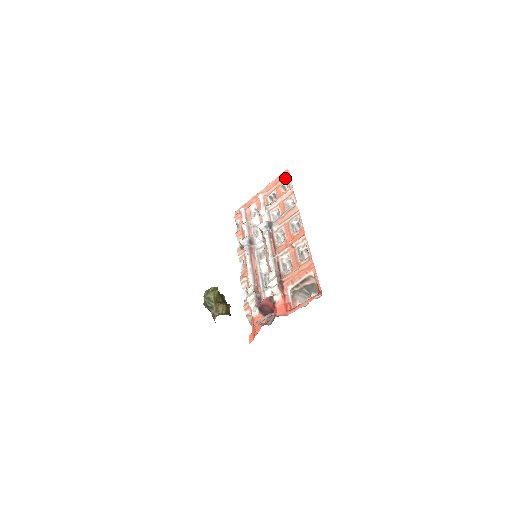
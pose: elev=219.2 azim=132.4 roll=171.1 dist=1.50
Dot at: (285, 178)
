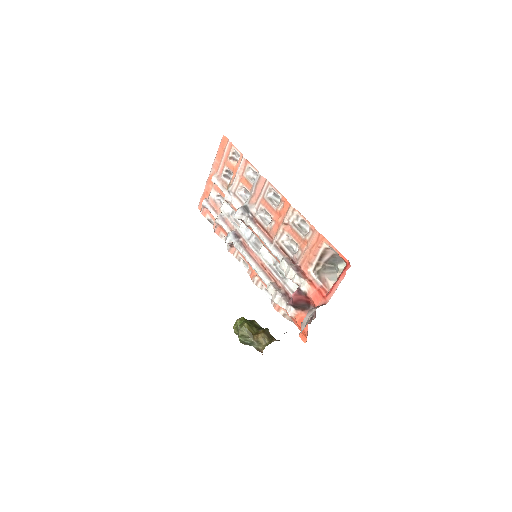
Dot at: (227, 147)
